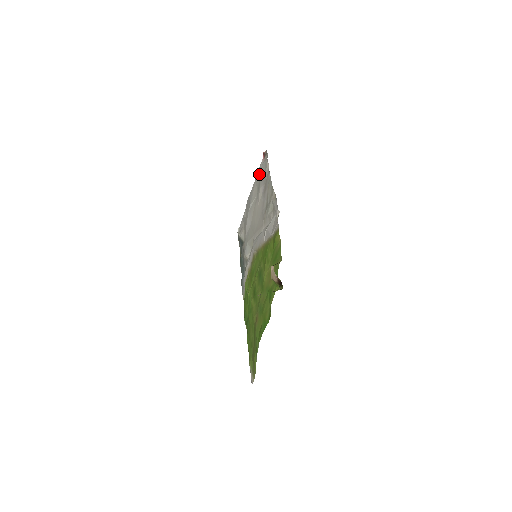
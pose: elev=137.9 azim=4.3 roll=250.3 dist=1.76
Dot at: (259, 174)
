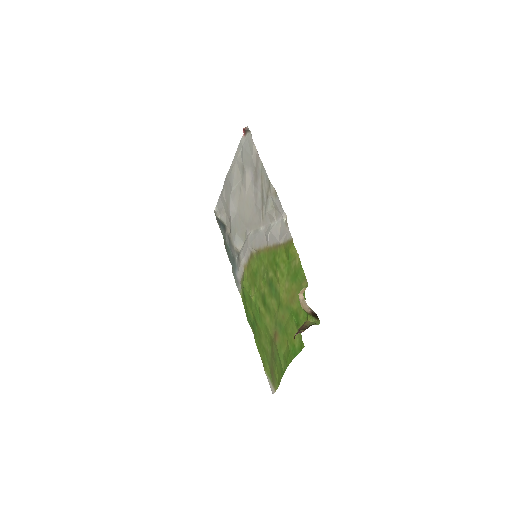
Dot at: (240, 153)
